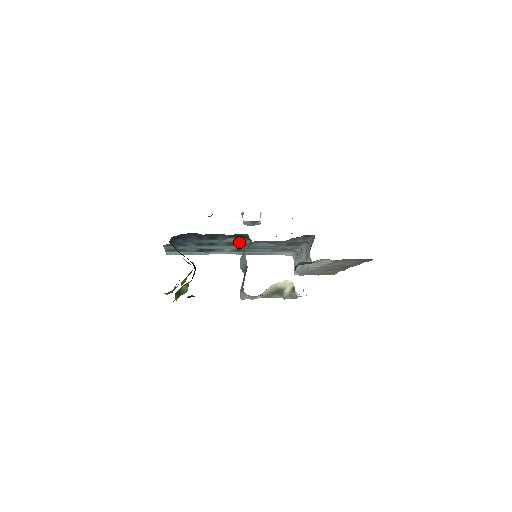
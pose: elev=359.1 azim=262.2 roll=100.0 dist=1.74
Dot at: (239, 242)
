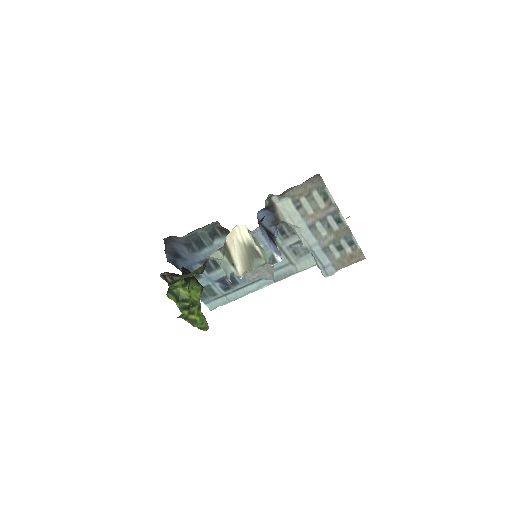
Dot at: occluded
